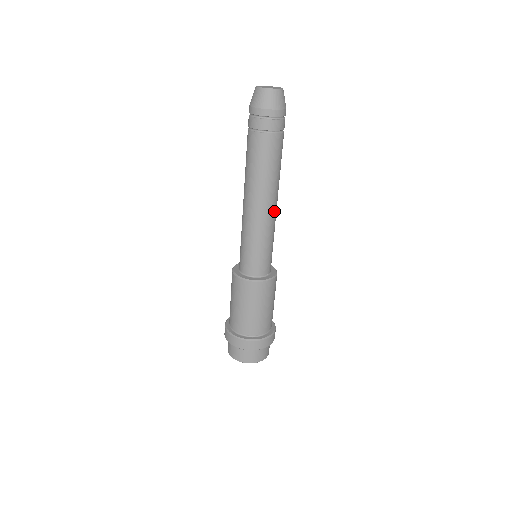
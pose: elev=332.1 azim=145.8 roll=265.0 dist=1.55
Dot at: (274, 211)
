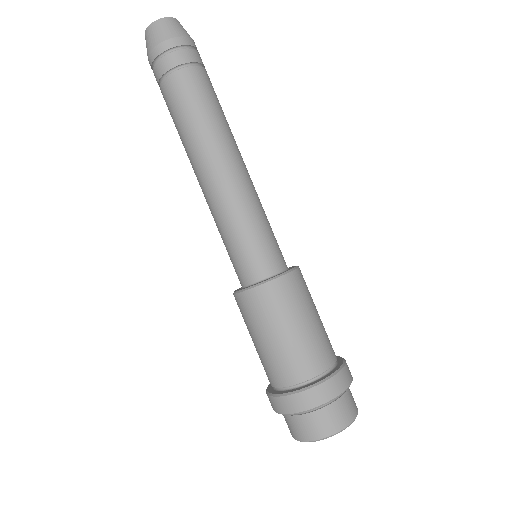
Dot at: (242, 172)
